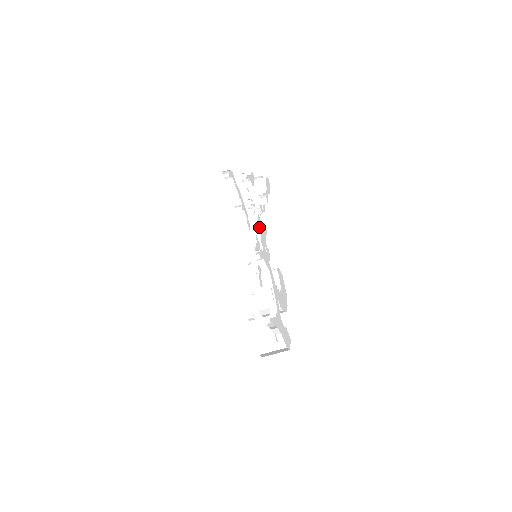
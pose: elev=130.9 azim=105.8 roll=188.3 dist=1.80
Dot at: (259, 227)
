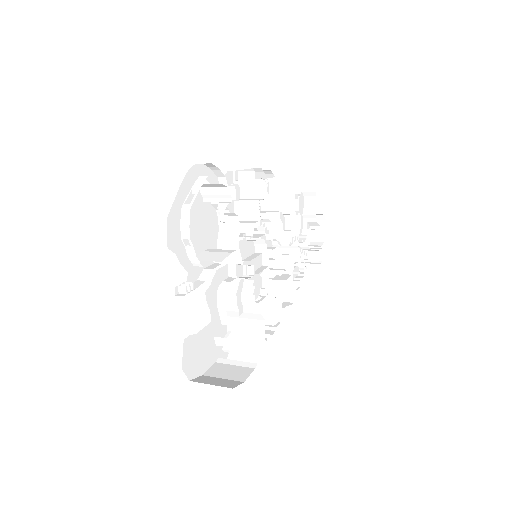
Dot at: (250, 181)
